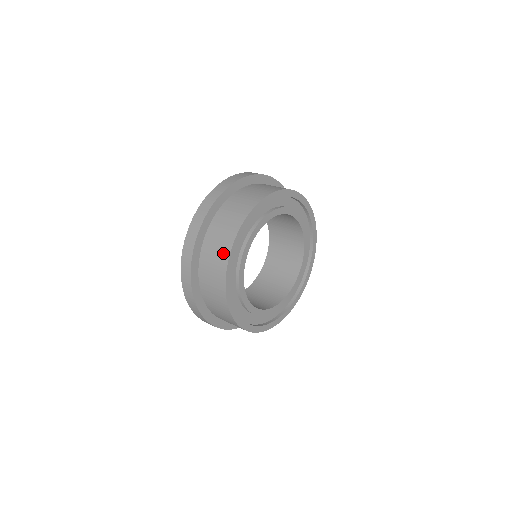
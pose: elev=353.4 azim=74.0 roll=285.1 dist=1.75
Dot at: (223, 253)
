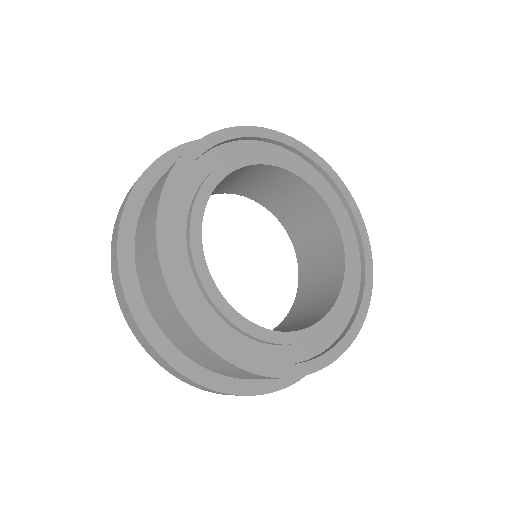
Dot at: (161, 185)
